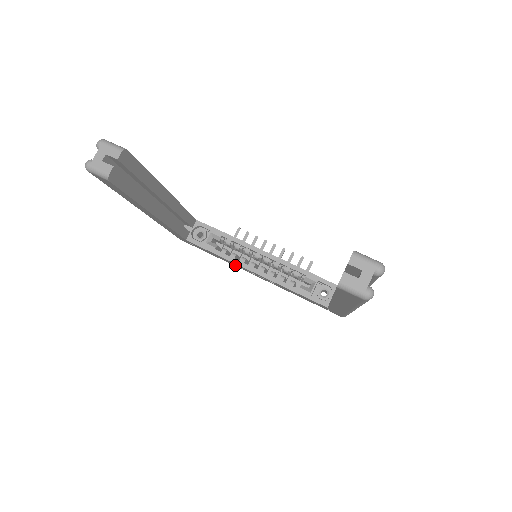
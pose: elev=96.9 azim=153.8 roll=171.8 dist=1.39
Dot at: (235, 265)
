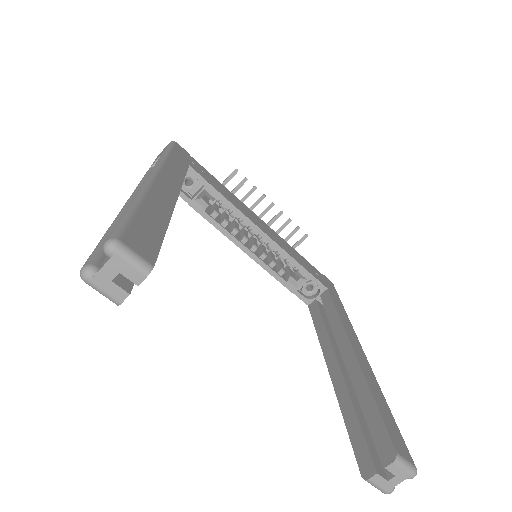
Dot at: occluded
